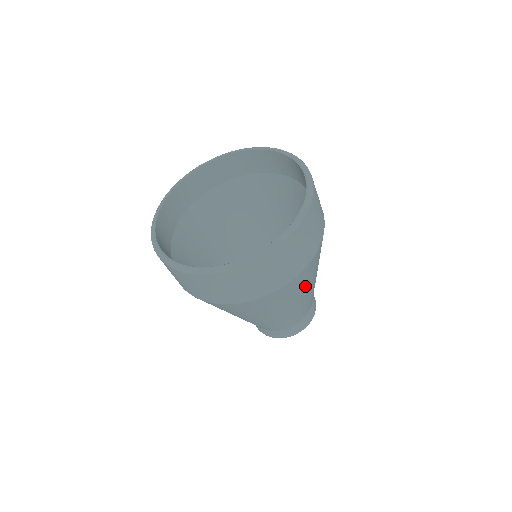
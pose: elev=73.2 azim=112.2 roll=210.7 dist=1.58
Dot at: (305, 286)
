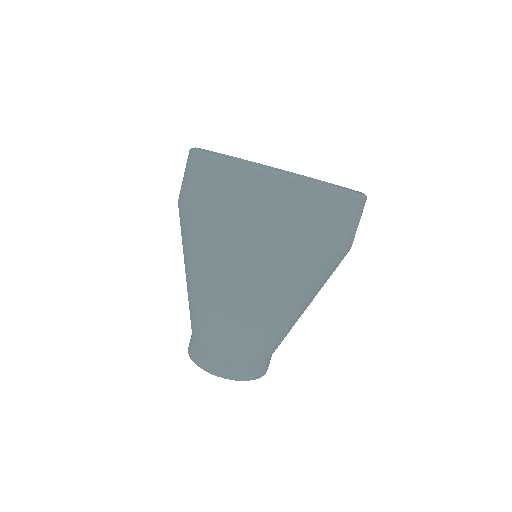
Dot at: (289, 290)
